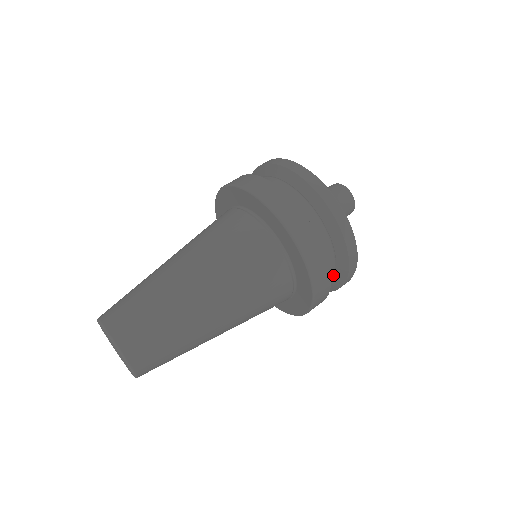
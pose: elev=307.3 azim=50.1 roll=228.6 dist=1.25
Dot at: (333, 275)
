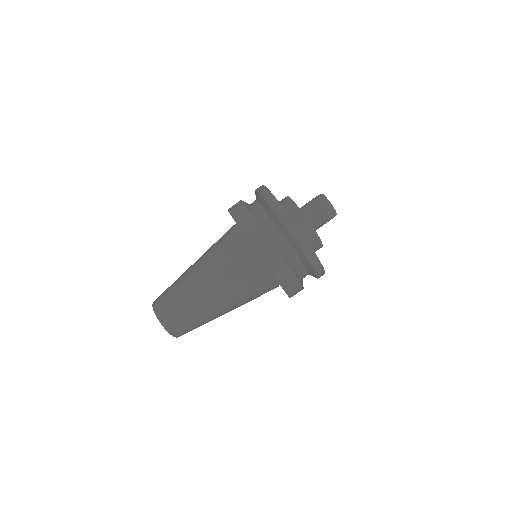
Dot at: occluded
